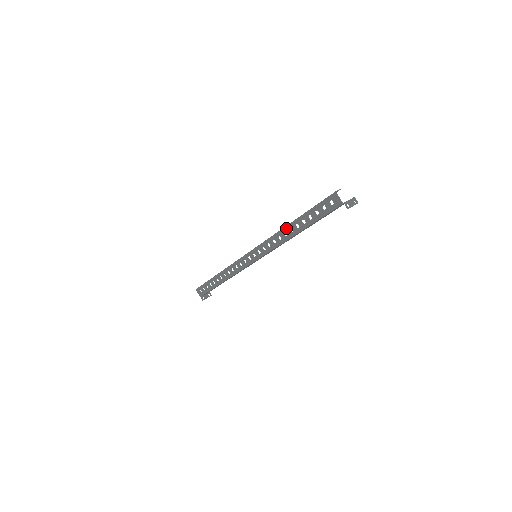
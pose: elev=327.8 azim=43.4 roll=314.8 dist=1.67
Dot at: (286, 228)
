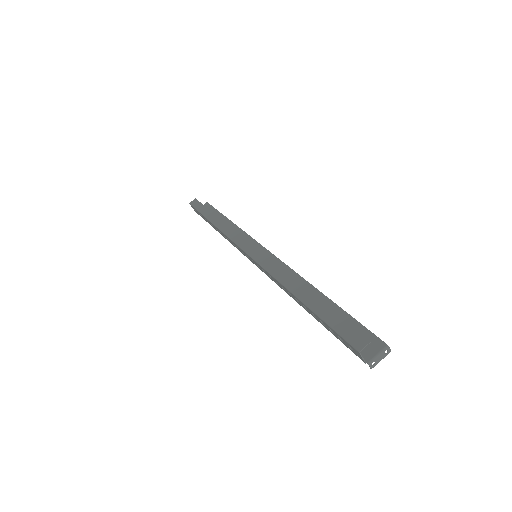
Dot at: (291, 294)
